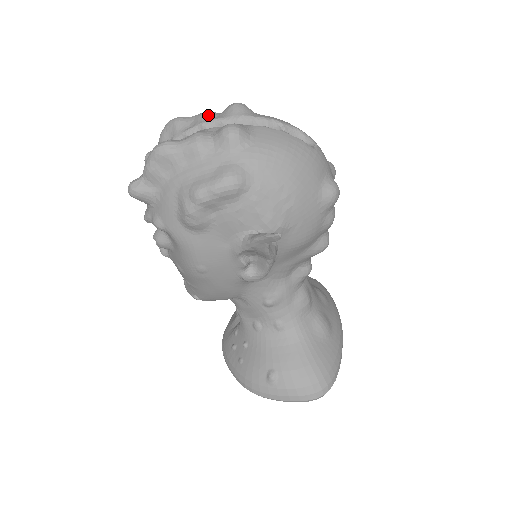
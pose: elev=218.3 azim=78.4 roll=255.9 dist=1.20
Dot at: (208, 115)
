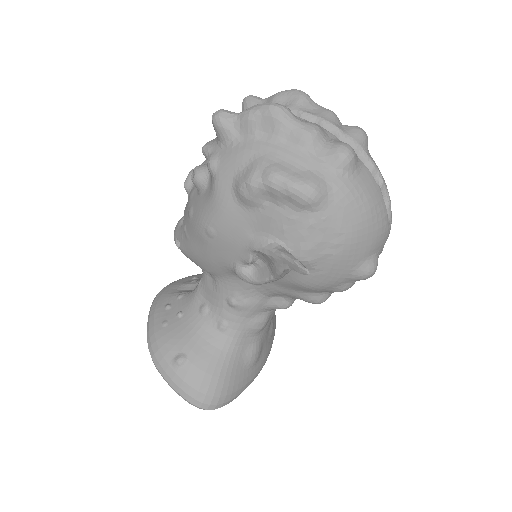
Dot at: (333, 117)
